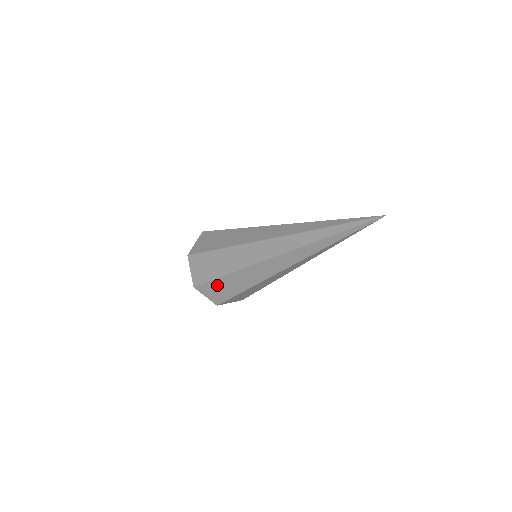
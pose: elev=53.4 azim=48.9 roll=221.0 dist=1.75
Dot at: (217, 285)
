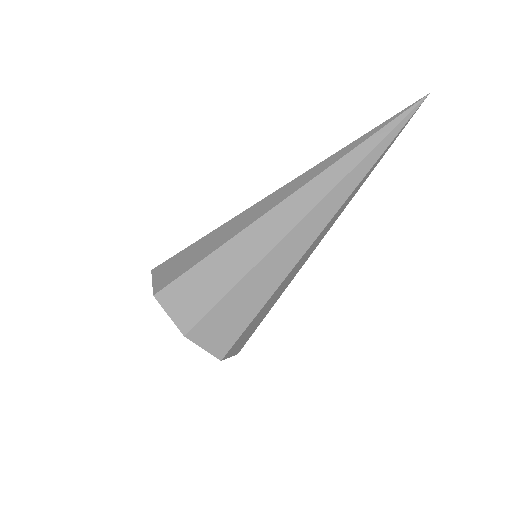
Dot at: (225, 311)
